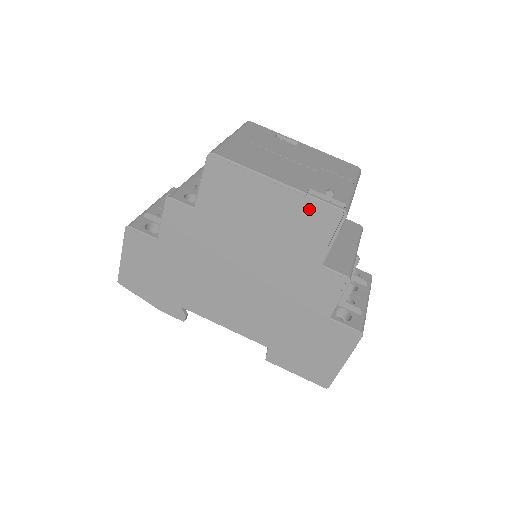
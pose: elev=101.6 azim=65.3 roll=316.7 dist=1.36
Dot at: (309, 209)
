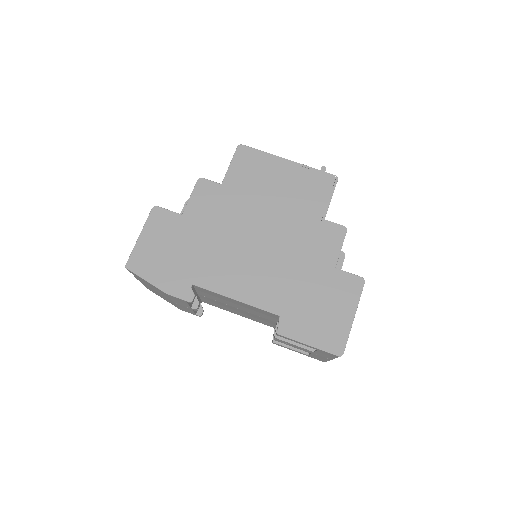
Dot at: (311, 177)
